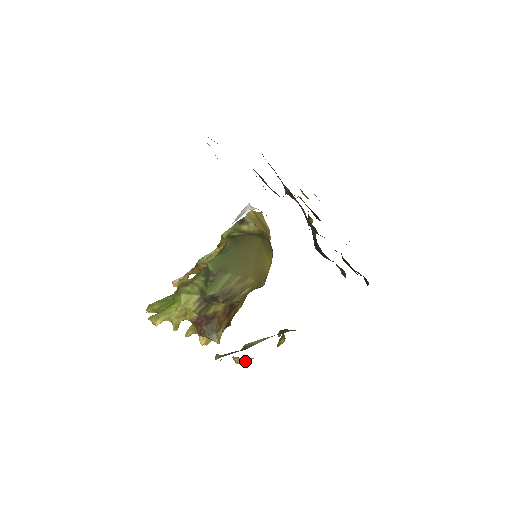
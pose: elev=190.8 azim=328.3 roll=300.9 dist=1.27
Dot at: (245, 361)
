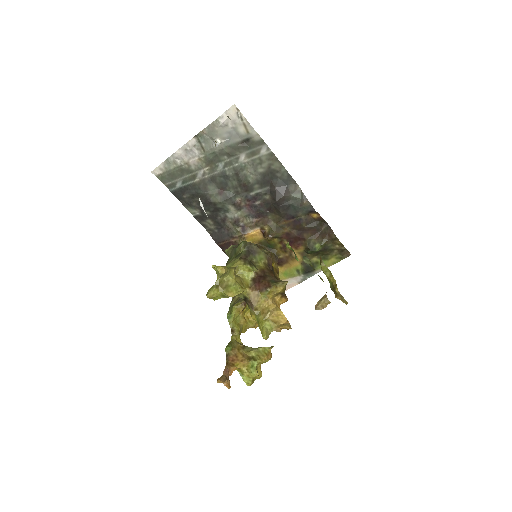
Dot at: (325, 294)
